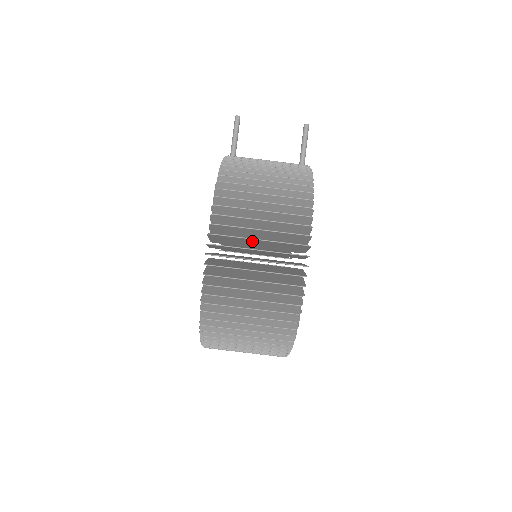
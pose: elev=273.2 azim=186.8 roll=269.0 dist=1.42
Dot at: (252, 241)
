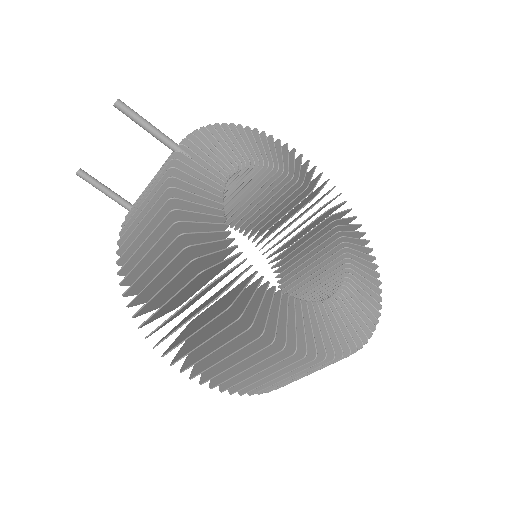
Dot at: (212, 345)
